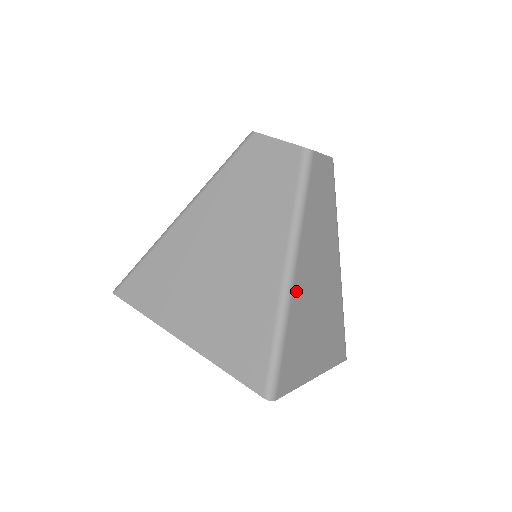
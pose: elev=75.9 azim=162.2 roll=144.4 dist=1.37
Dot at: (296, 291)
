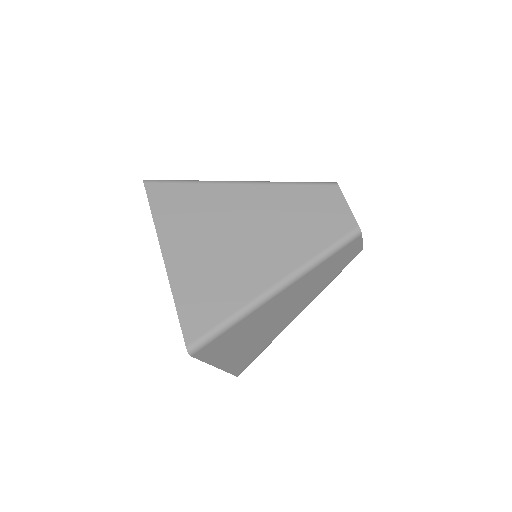
Dot at: (269, 304)
